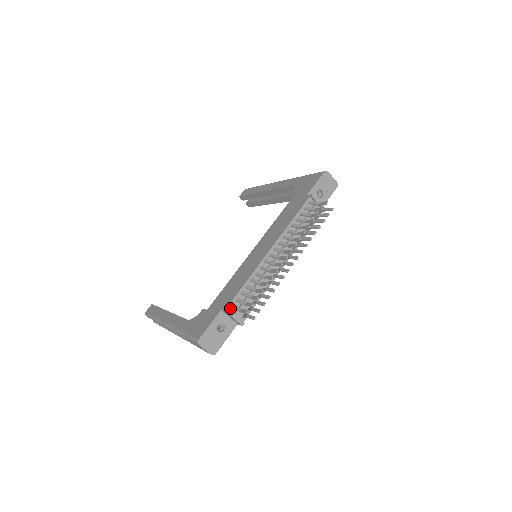
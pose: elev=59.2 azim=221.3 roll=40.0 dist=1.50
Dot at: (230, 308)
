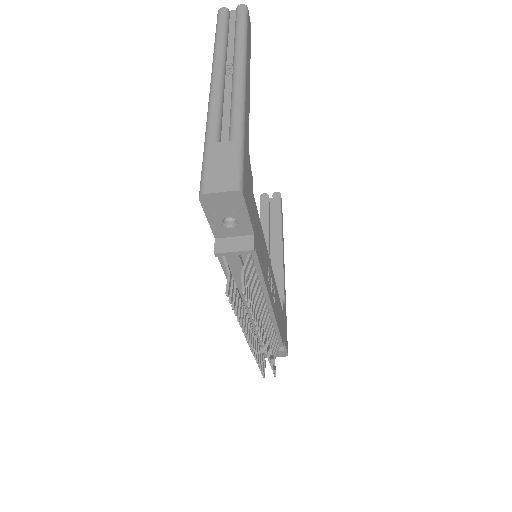
Dot at: occluded
